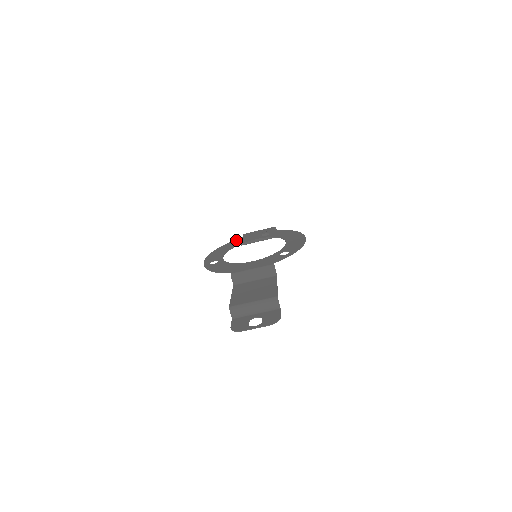
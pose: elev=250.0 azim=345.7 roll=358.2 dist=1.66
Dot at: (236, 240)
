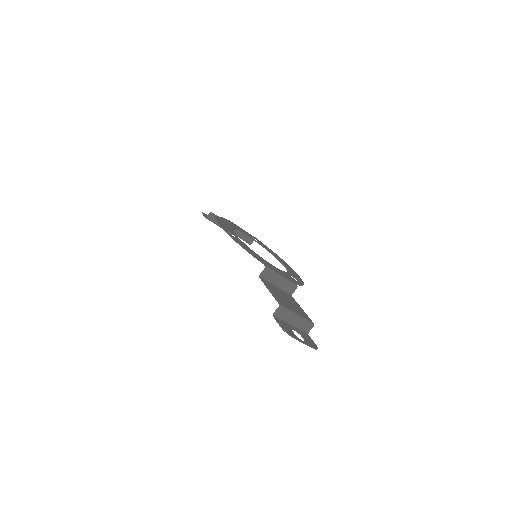
Dot at: (230, 221)
